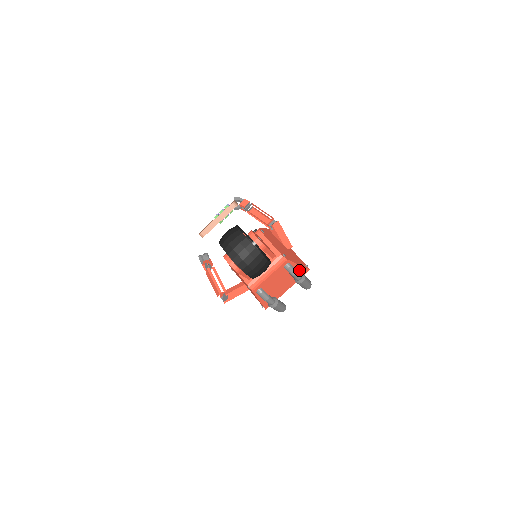
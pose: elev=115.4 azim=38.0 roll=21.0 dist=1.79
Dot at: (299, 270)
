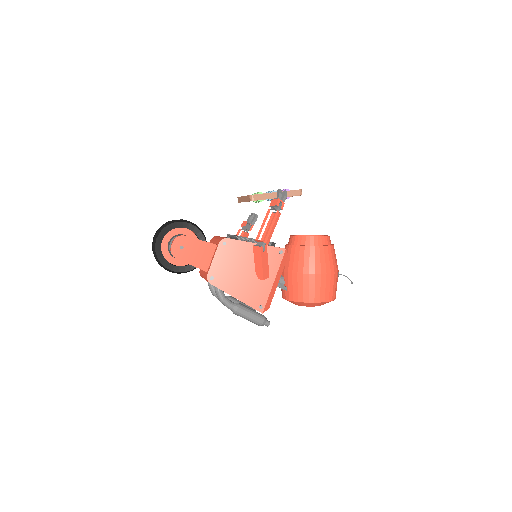
Dot at: occluded
